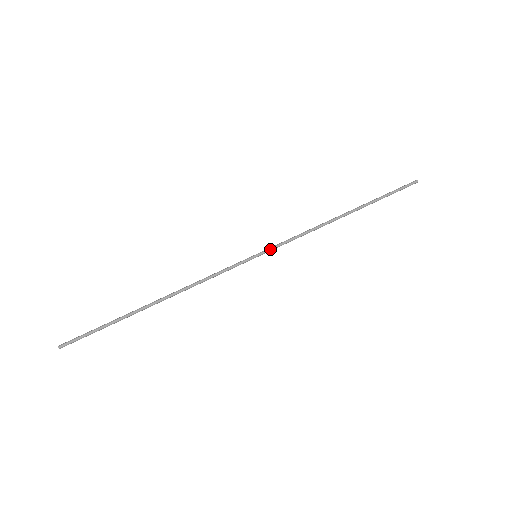
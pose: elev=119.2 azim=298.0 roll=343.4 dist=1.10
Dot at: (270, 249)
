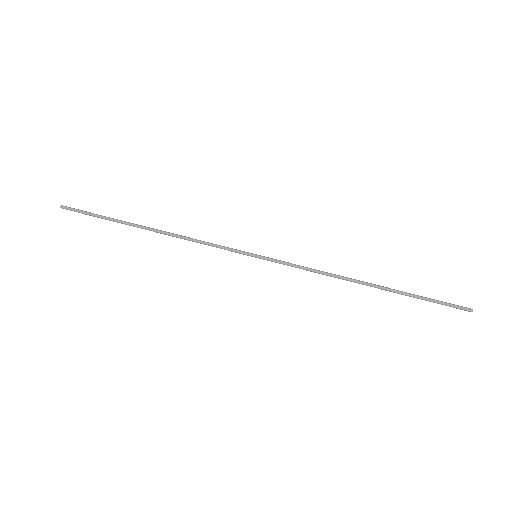
Dot at: (272, 260)
